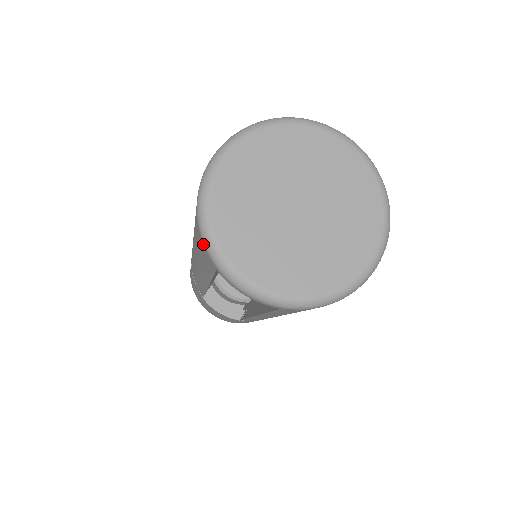
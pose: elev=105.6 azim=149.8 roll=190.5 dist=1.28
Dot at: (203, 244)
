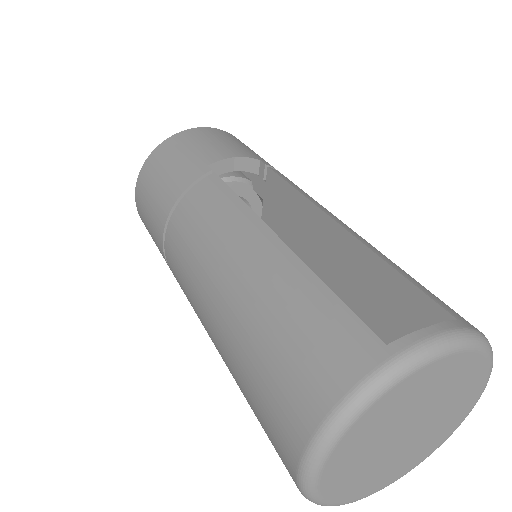
Dot at: occluded
